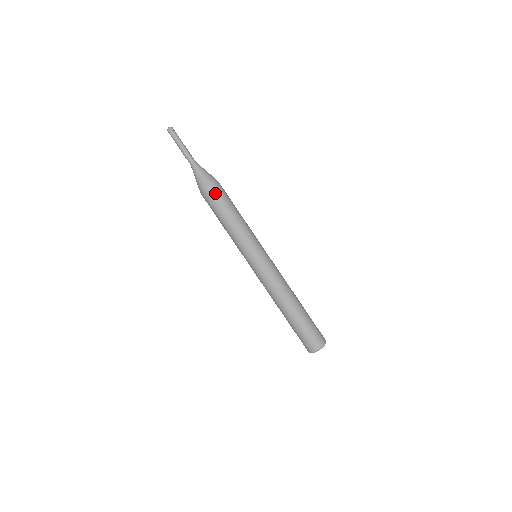
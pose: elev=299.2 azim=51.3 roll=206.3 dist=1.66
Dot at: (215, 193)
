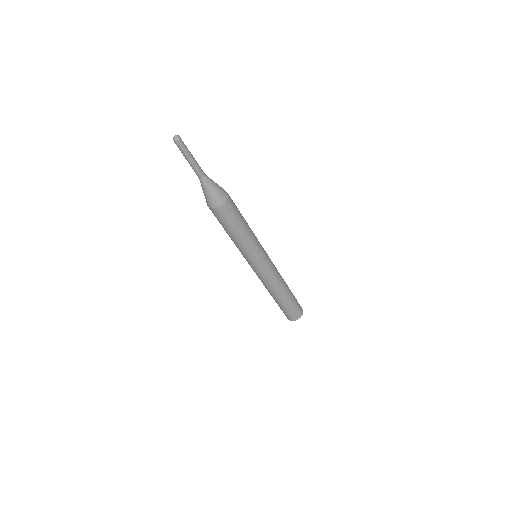
Dot at: (224, 214)
